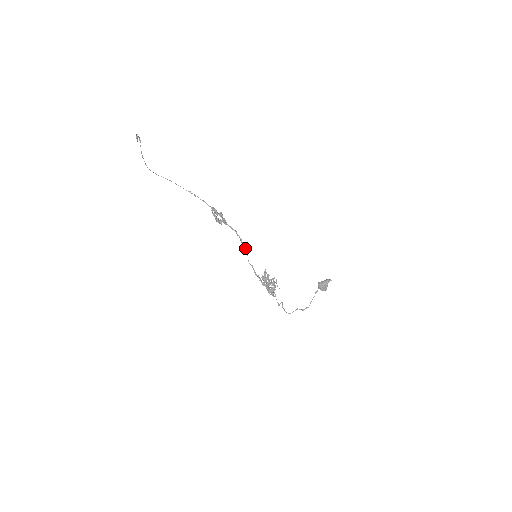
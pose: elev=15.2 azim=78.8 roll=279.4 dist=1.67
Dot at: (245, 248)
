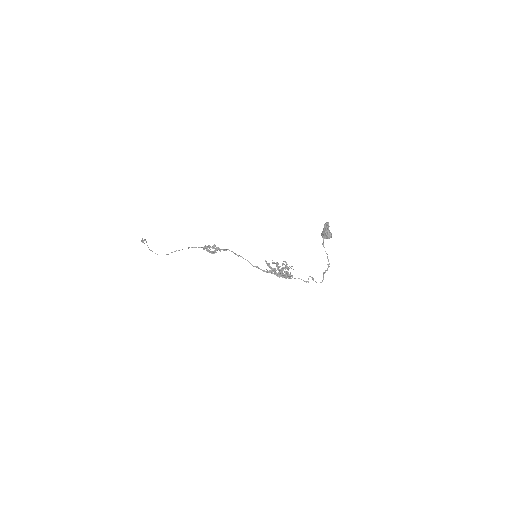
Dot at: (242, 257)
